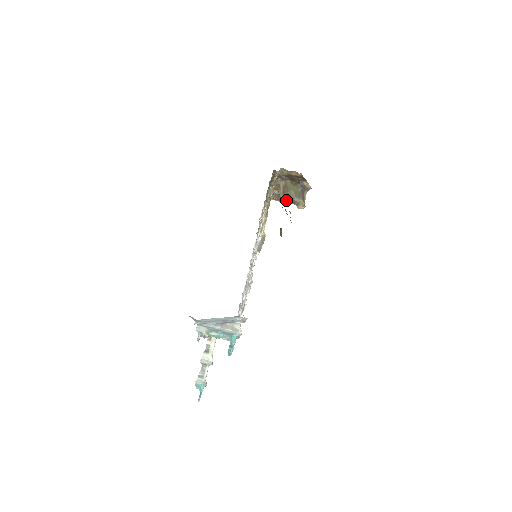
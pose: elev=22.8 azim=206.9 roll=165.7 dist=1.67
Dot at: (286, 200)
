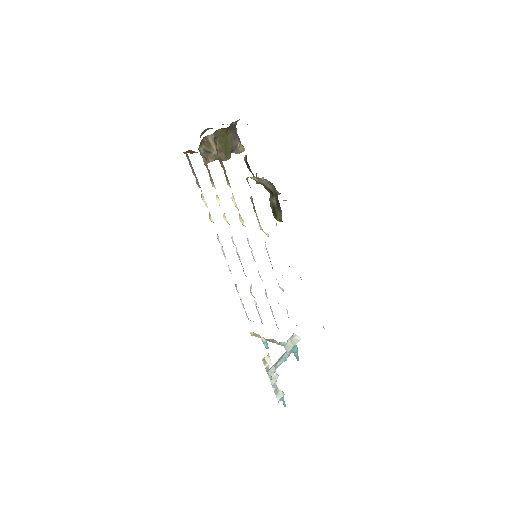
Dot at: (226, 157)
